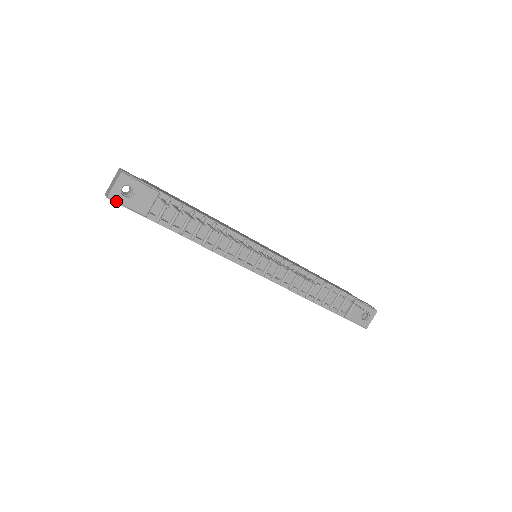
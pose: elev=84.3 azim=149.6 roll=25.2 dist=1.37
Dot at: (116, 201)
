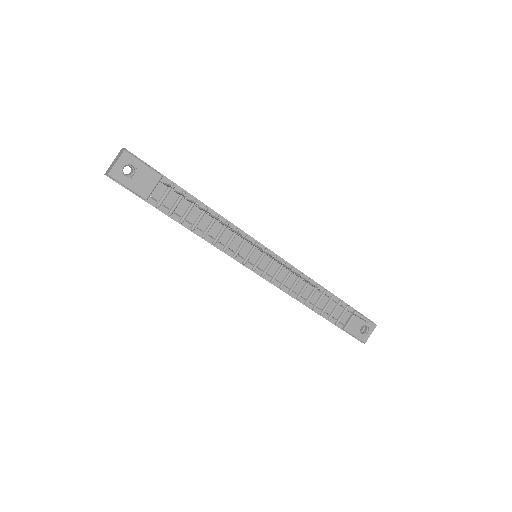
Dot at: (117, 180)
